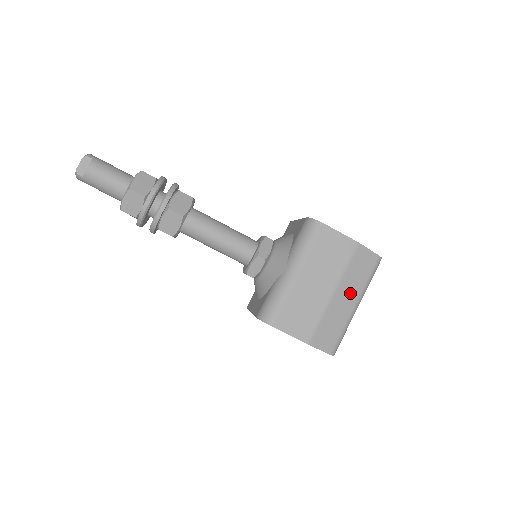
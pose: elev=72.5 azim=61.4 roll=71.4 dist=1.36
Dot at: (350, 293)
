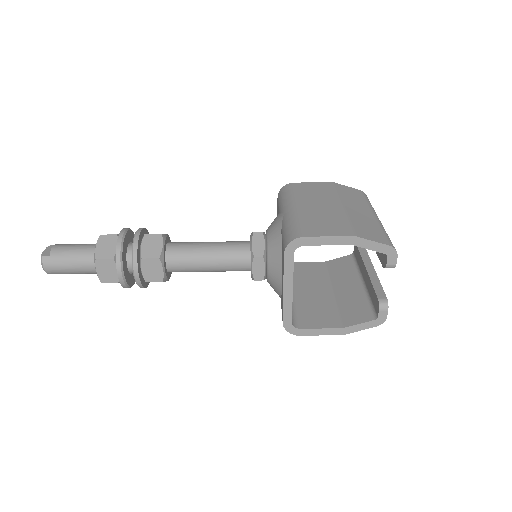
Dot at: (359, 208)
